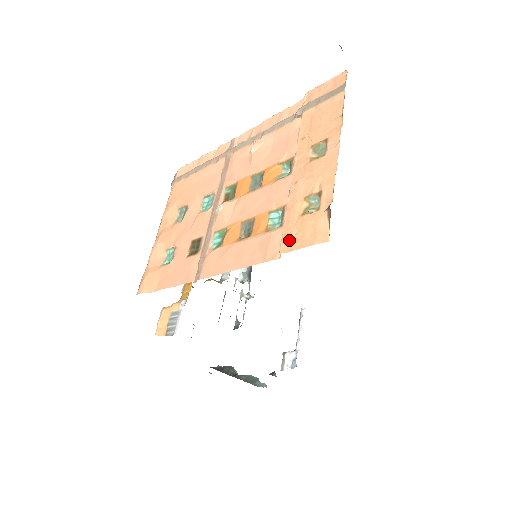
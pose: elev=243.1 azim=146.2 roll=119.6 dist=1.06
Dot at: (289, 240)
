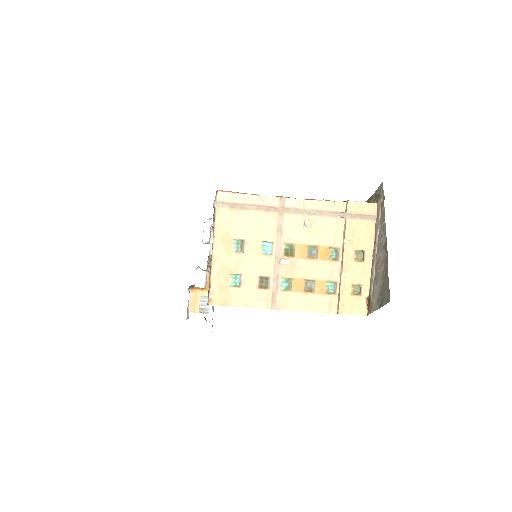
Dot at: (345, 308)
